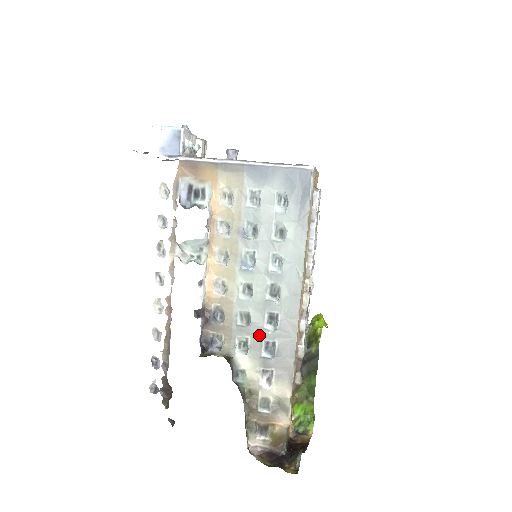
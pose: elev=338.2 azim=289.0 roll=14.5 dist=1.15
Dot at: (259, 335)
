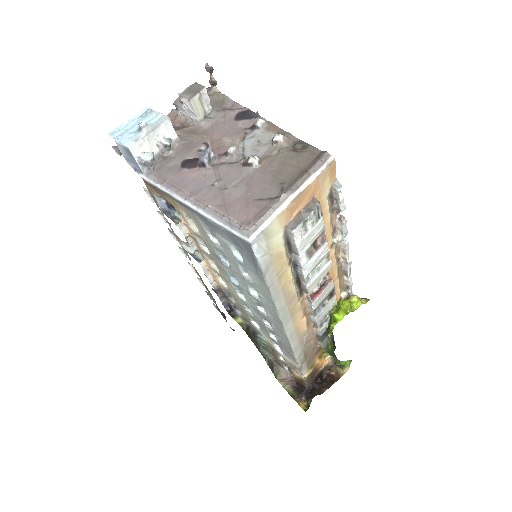
Dot at: (263, 325)
